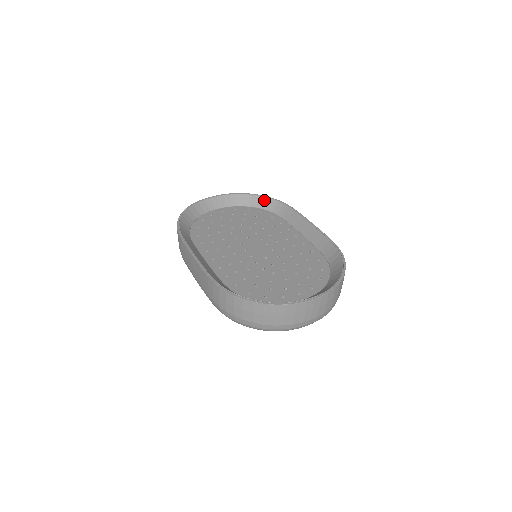
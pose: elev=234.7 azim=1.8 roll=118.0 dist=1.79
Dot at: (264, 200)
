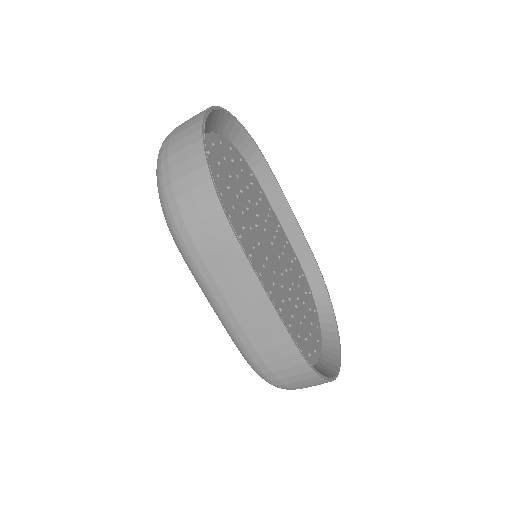
Dot at: (245, 137)
